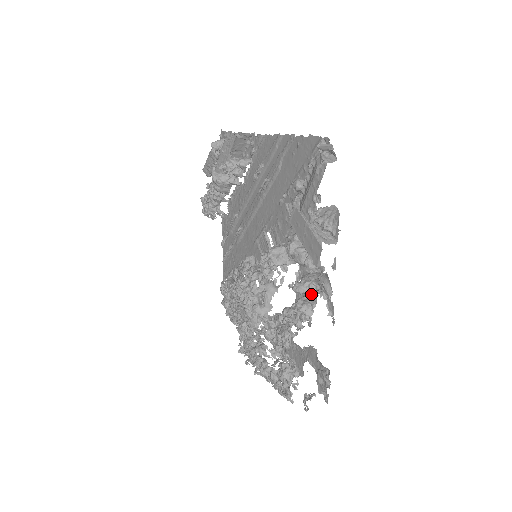
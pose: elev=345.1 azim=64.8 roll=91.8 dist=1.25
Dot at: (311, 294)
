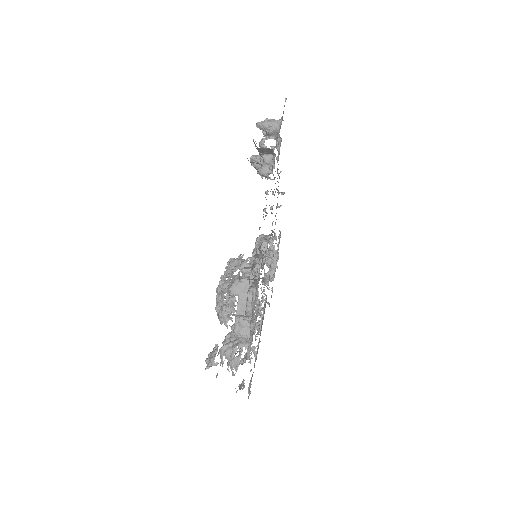
Dot at: occluded
